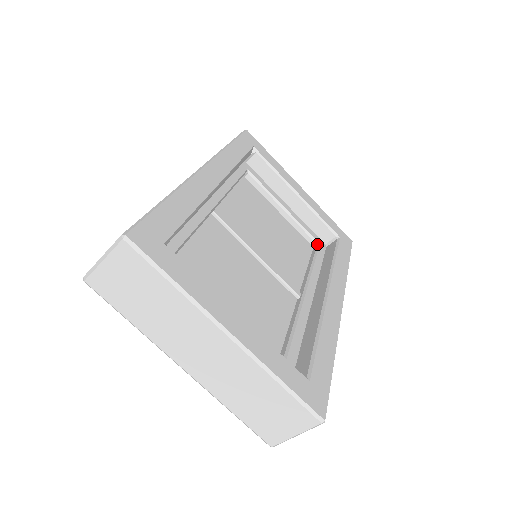
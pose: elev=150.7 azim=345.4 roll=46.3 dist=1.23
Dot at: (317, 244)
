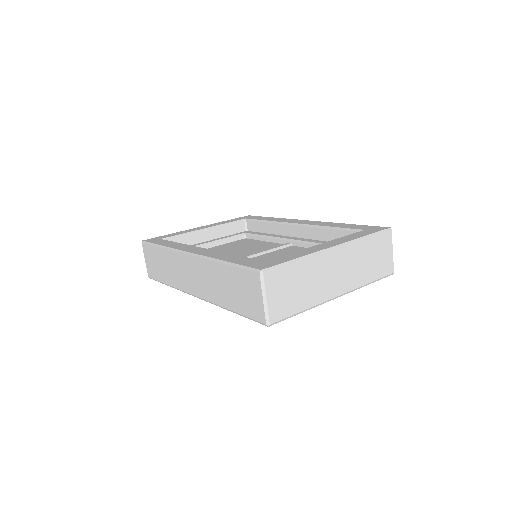
Dot at: (245, 234)
